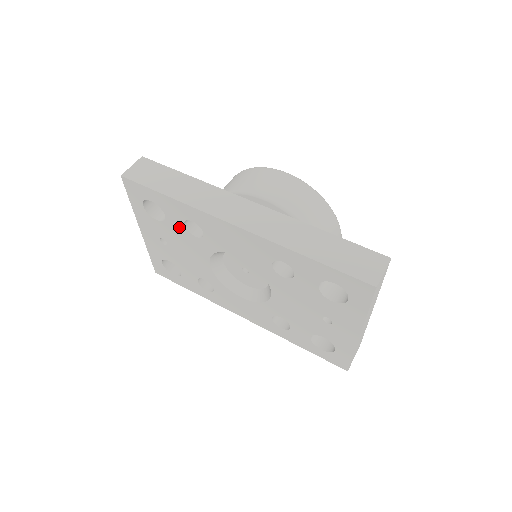
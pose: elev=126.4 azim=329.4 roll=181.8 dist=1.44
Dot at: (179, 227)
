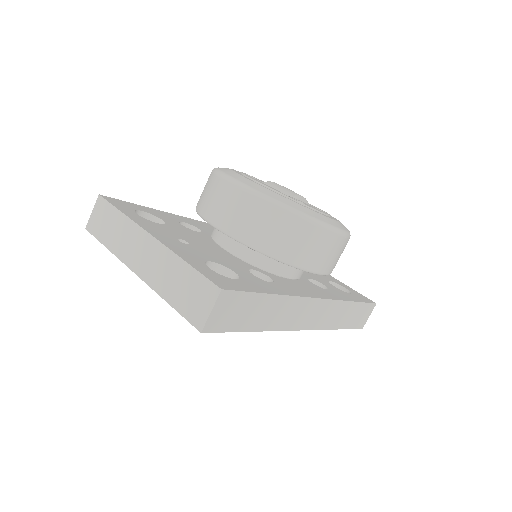
Dot at: occluded
